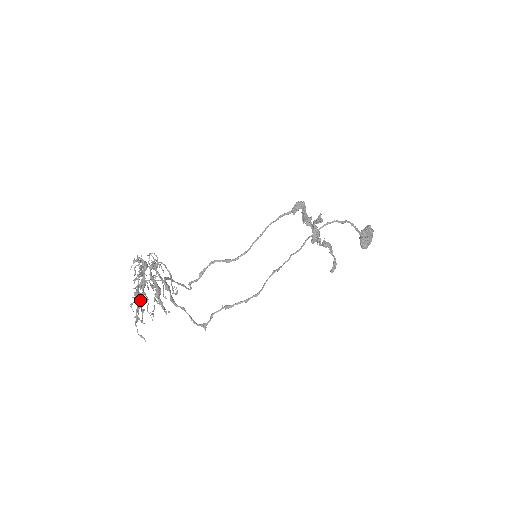
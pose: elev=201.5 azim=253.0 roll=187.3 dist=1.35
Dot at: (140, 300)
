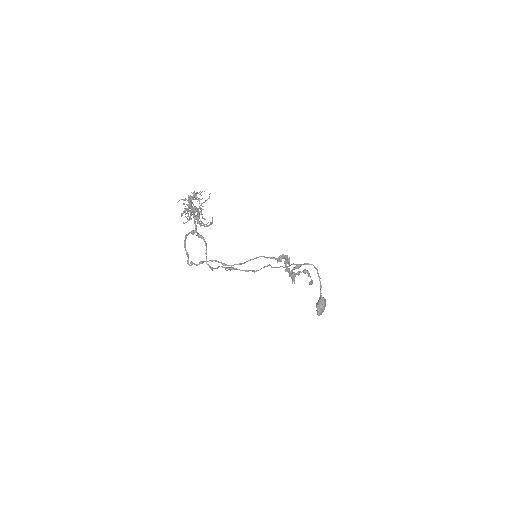
Dot at: occluded
